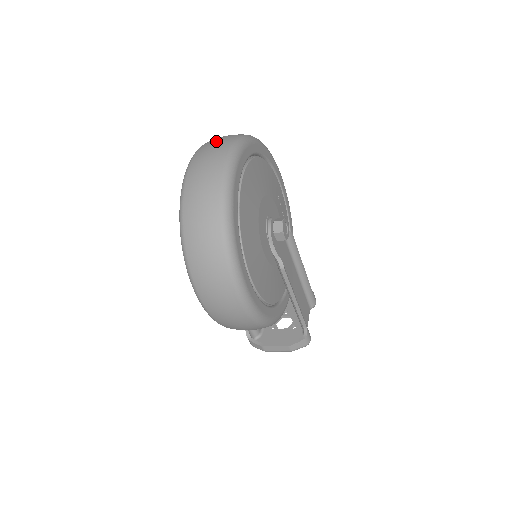
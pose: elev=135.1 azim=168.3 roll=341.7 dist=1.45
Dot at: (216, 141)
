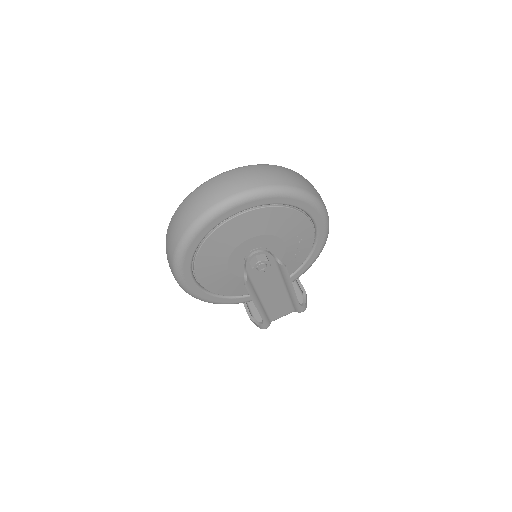
Dot at: (241, 177)
